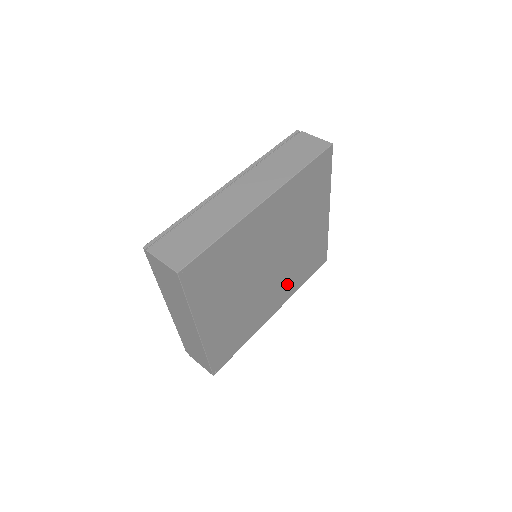
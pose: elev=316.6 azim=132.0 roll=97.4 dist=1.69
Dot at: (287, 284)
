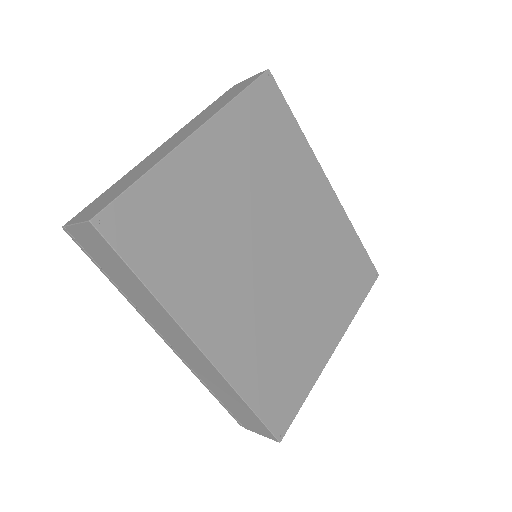
Dot at: (247, 338)
